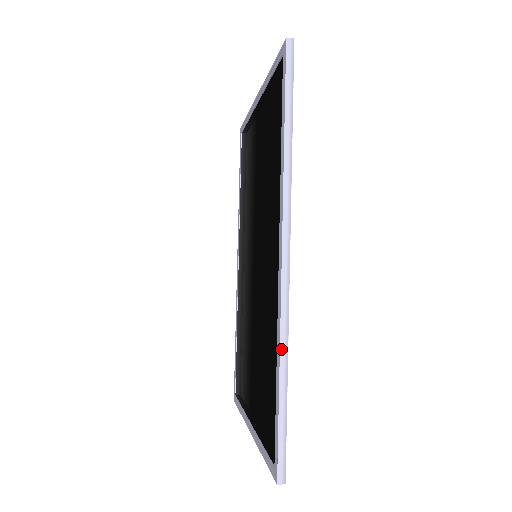
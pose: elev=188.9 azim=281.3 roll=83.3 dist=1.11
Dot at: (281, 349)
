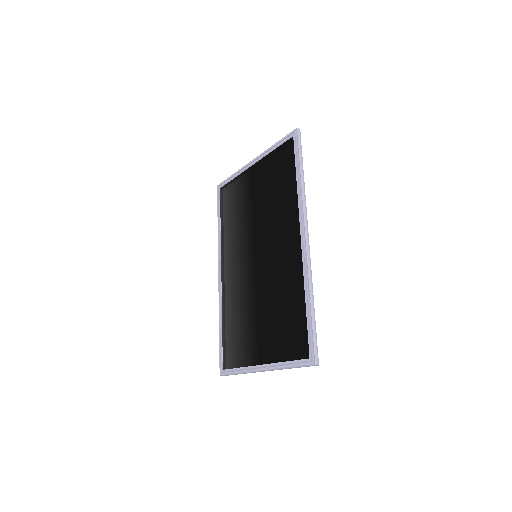
Dot at: (310, 287)
